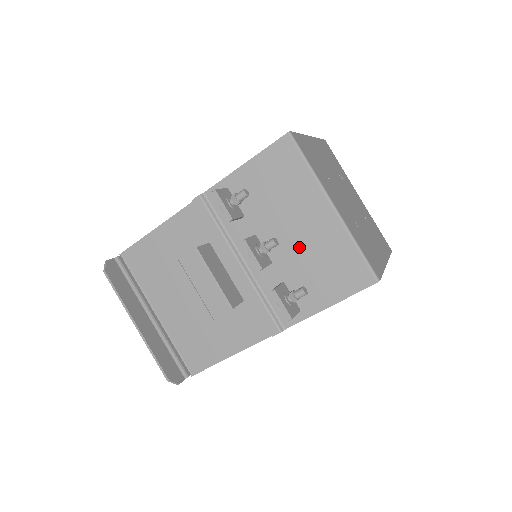
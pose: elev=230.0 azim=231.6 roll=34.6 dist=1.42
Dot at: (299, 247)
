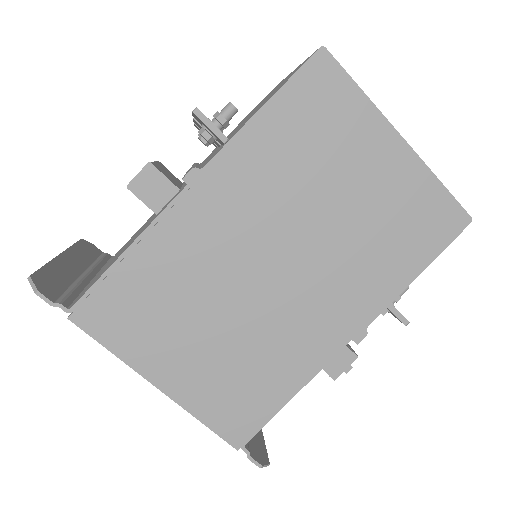
Dot at: occluded
